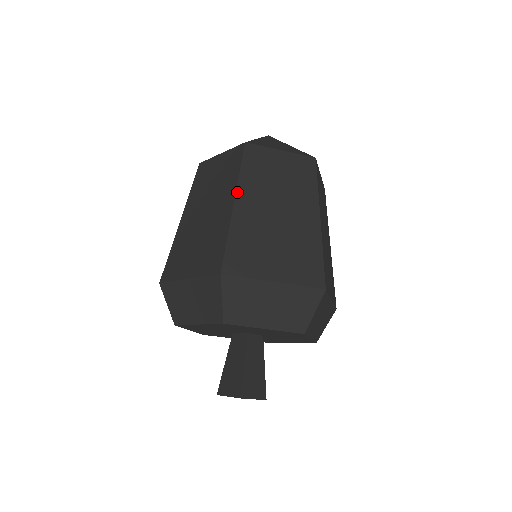
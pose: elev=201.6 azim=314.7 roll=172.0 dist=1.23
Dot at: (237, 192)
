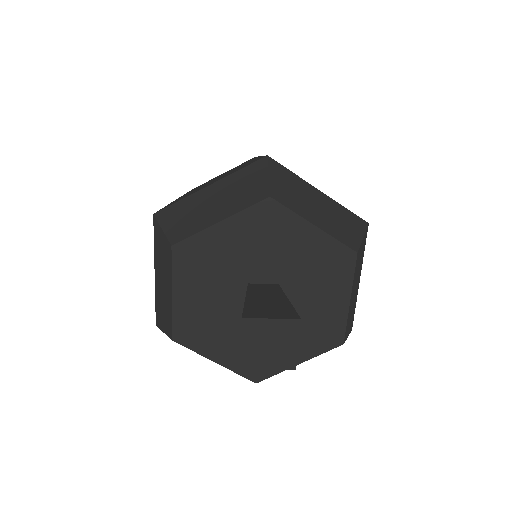
Dot at: occluded
